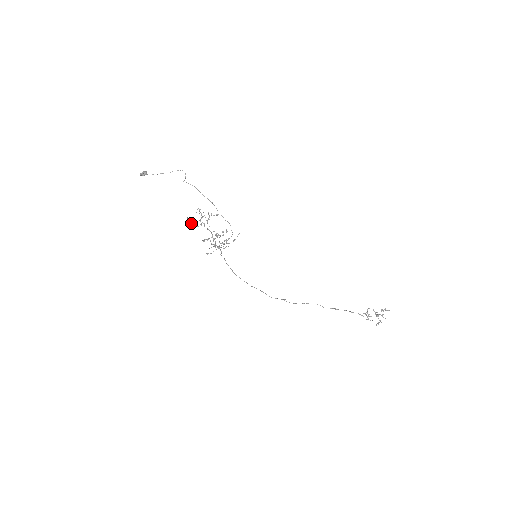
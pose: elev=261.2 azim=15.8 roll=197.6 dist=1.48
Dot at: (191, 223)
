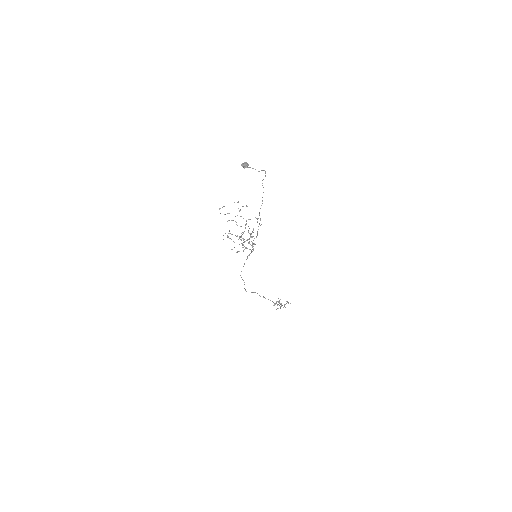
Dot at: (220, 208)
